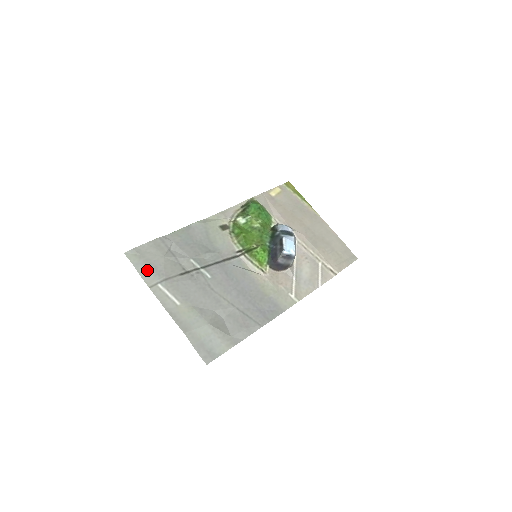
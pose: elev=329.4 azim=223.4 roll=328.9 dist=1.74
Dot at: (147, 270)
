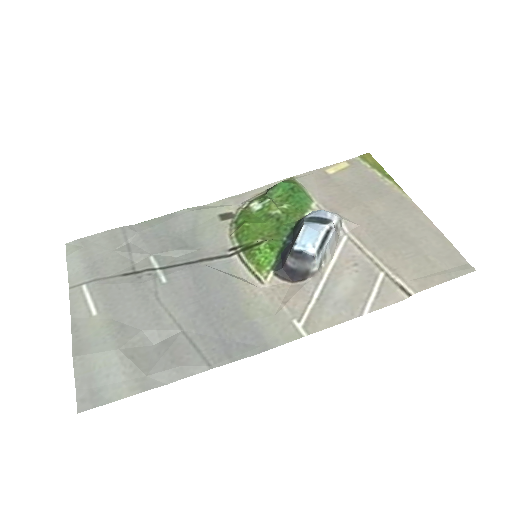
Dot at: (81, 266)
